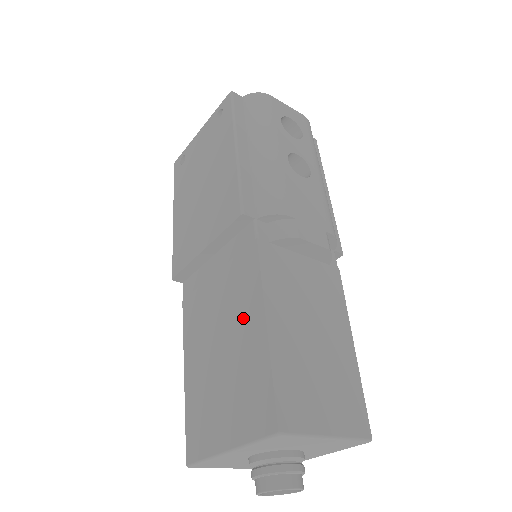
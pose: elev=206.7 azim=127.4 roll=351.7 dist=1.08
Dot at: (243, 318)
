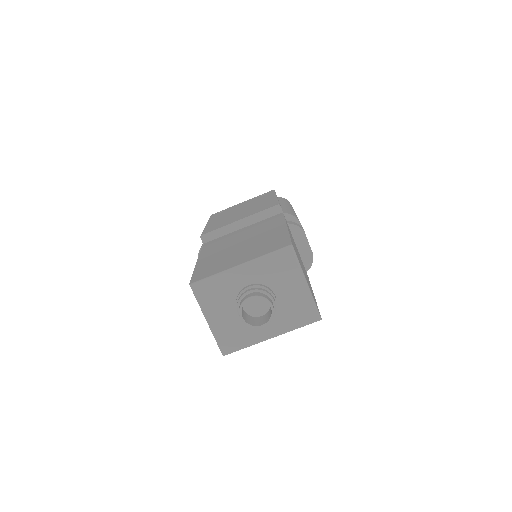
Dot at: (267, 232)
